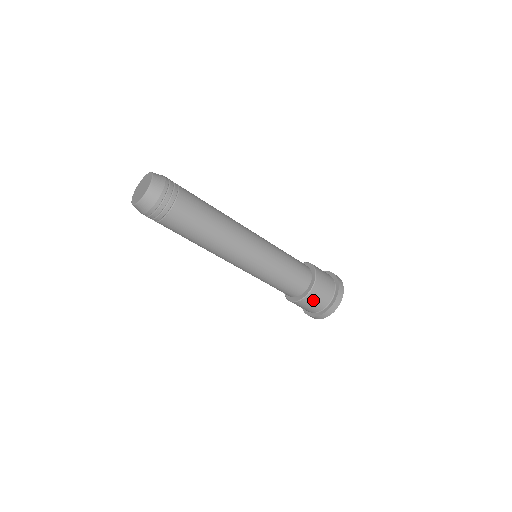
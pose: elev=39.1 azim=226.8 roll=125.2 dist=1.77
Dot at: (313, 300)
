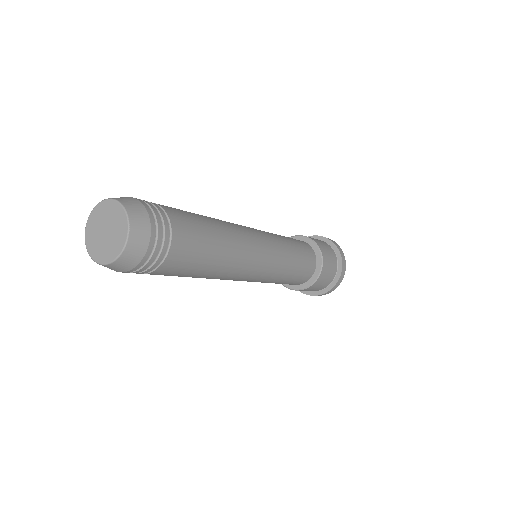
Dot at: (321, 282)
